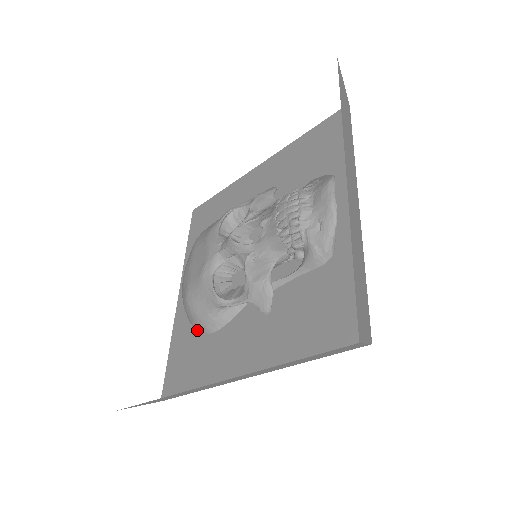
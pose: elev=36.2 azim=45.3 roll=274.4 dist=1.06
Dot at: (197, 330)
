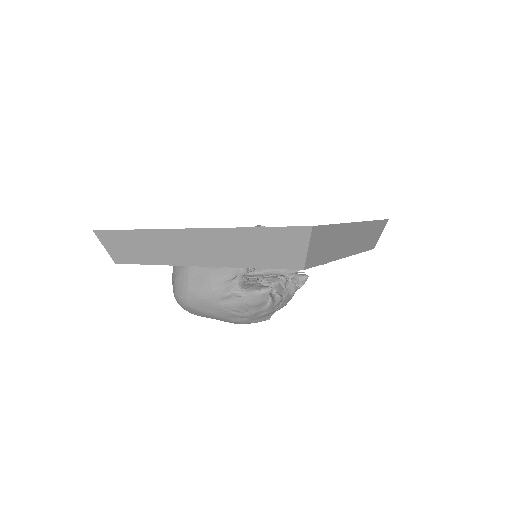
Dot at: occluded
